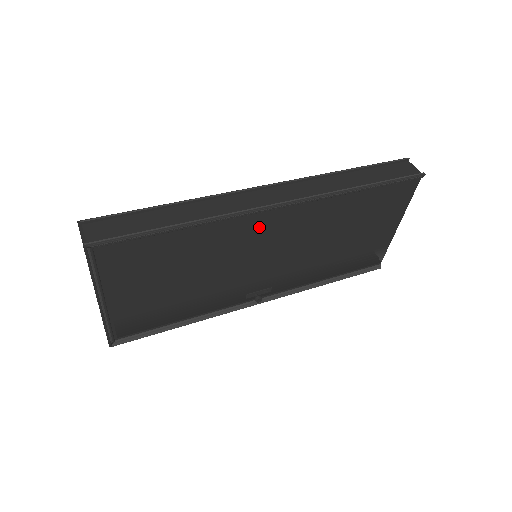
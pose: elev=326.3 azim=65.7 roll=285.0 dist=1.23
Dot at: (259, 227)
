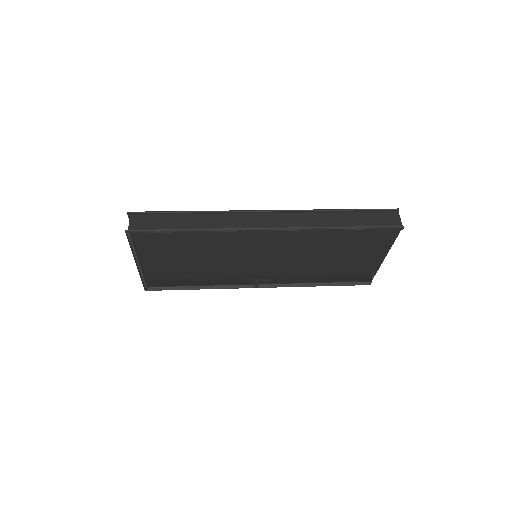
Dot at: (254, 240)
